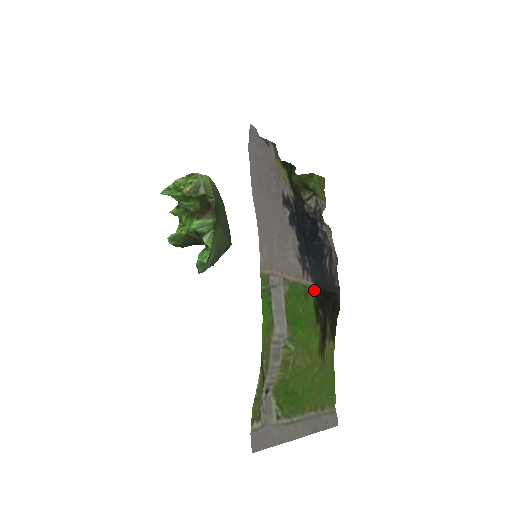
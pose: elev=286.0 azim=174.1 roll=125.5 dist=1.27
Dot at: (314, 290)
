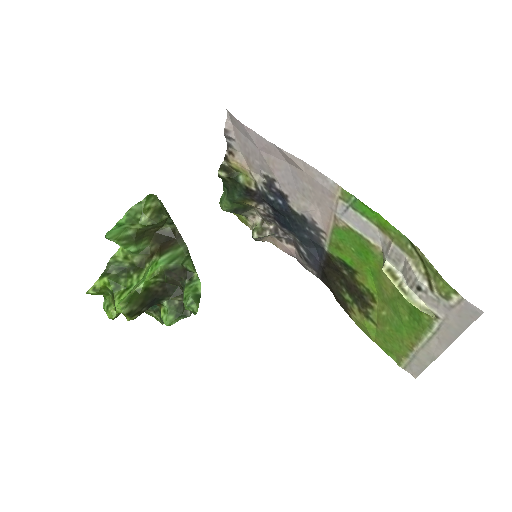
Dot at: (330, 253)
